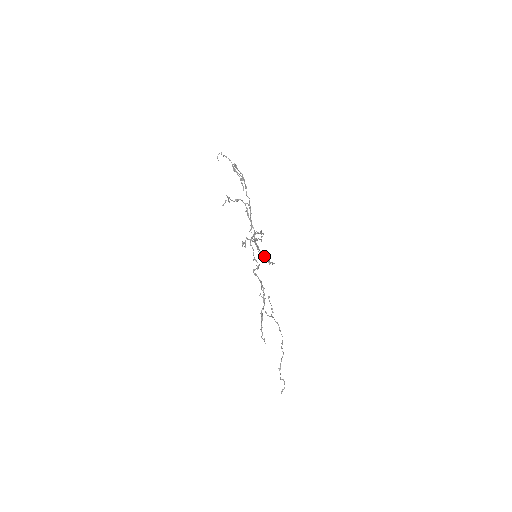
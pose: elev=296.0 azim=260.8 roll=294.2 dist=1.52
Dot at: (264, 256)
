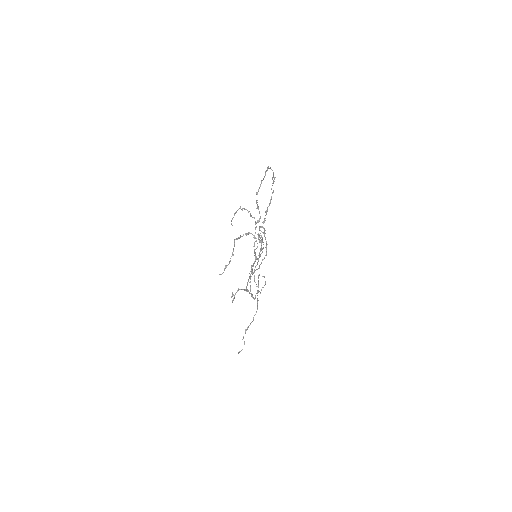
Dot at: (252, 295)
